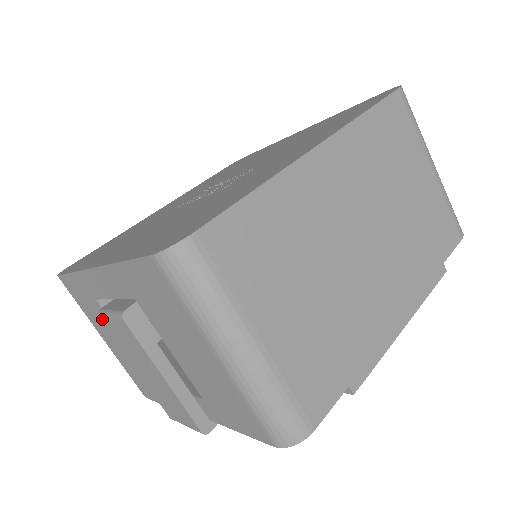
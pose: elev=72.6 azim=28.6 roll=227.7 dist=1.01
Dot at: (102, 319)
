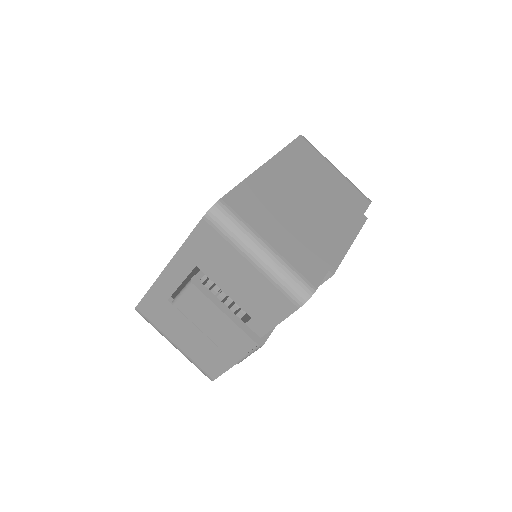
Dot at: (177, 303)
